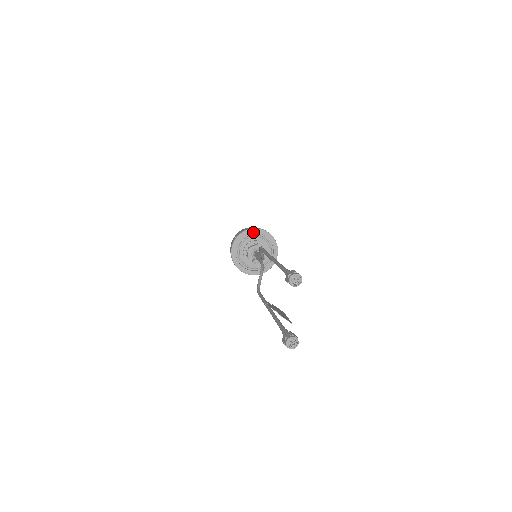
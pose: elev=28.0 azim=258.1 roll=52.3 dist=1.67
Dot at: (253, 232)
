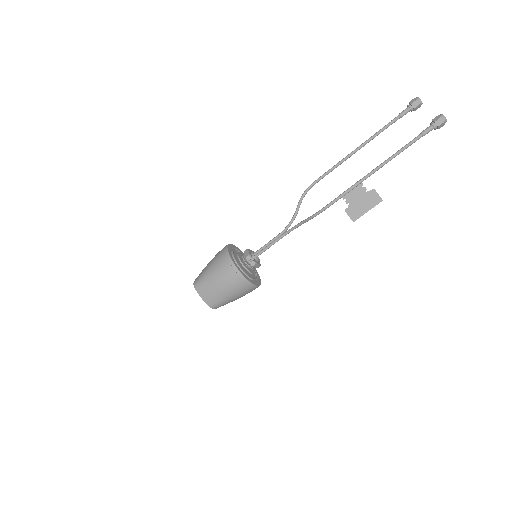
Dot at: (238, 250)
